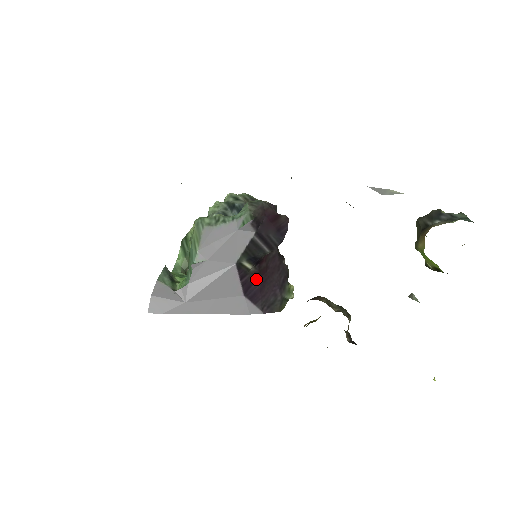
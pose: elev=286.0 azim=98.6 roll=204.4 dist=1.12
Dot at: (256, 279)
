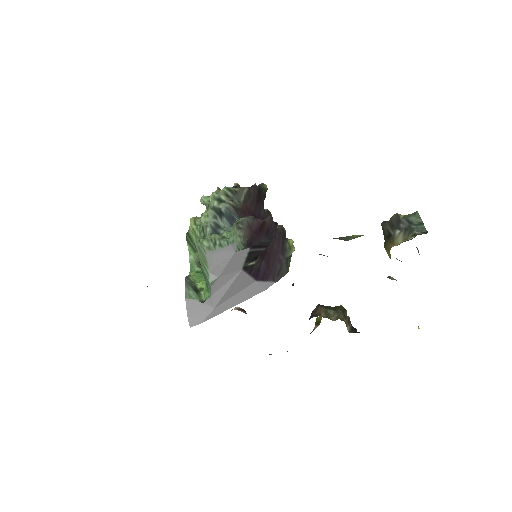
Dot at: (261, 263)
